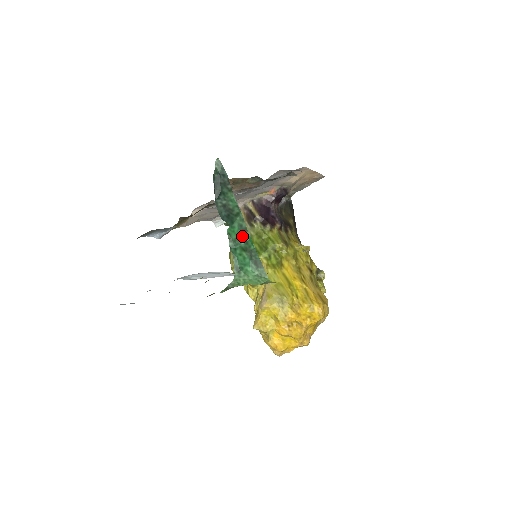
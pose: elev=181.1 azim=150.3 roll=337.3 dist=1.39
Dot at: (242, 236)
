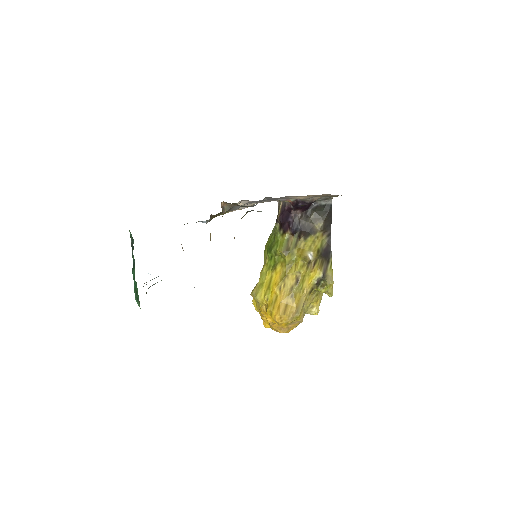
Dot at: (135, 281)
